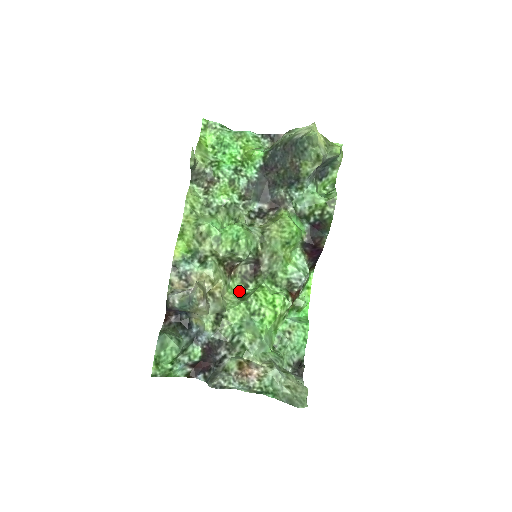
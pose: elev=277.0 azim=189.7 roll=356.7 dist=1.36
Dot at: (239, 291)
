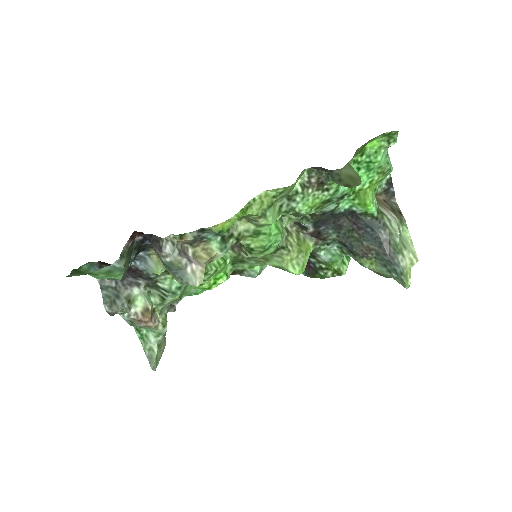
Dot at: occluded
